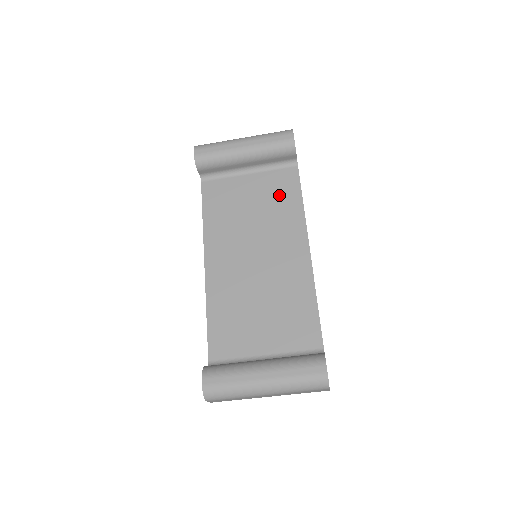
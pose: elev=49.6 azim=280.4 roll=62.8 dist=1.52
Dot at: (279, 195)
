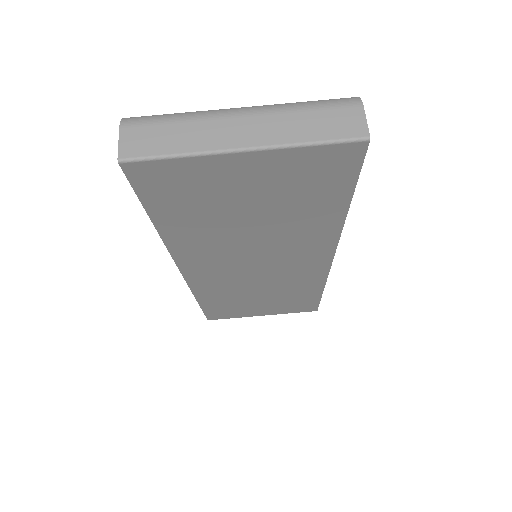
Dot at: occluded
